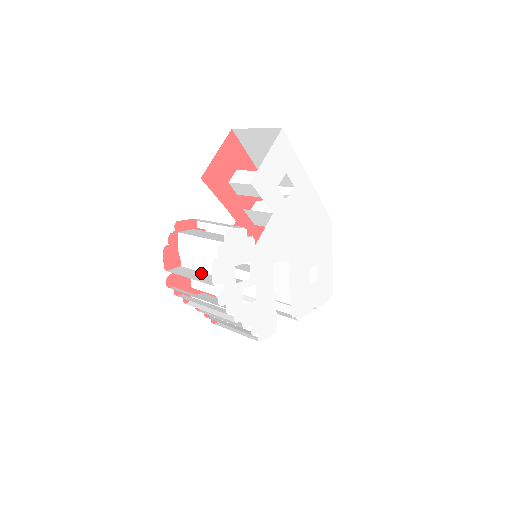
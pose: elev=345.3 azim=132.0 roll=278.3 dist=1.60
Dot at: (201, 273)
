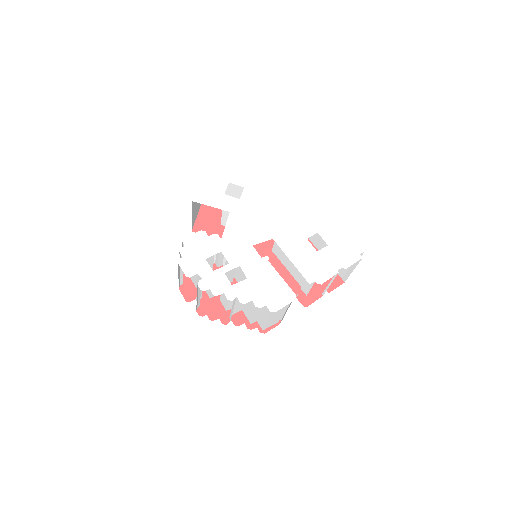
Dot at: occluded
